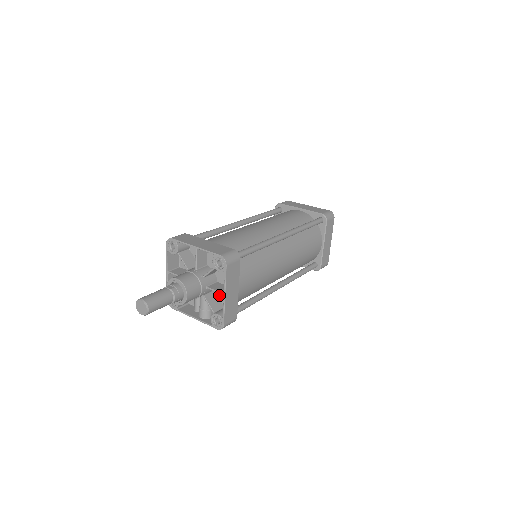
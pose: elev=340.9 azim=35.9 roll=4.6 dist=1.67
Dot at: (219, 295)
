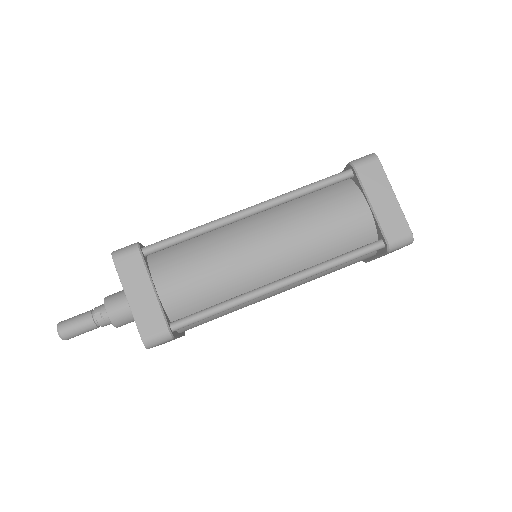
Dot at: occluded
